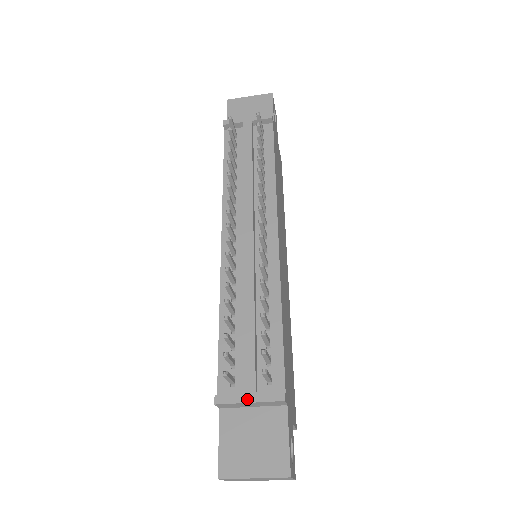
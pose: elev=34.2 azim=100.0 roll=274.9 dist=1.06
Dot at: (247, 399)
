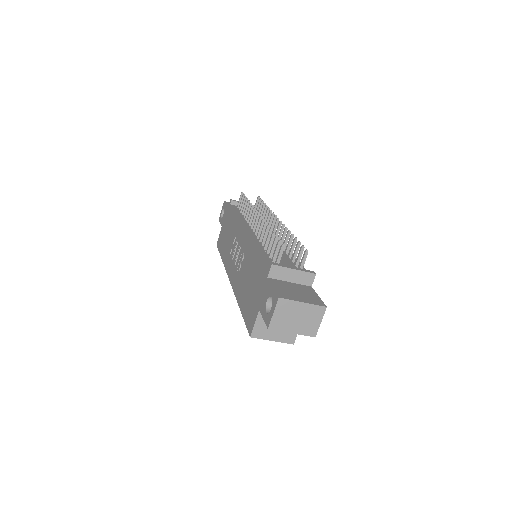
Dot at: (292, 268)
